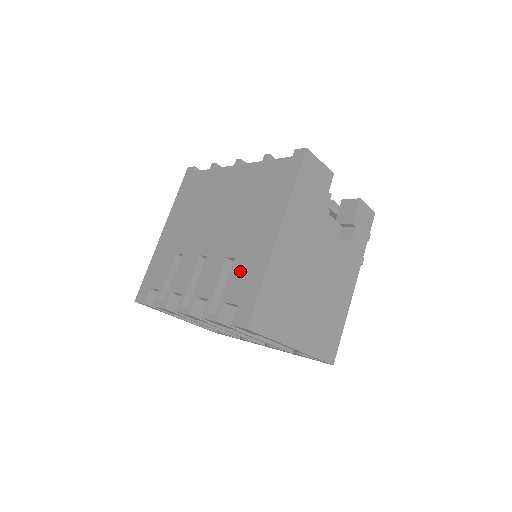
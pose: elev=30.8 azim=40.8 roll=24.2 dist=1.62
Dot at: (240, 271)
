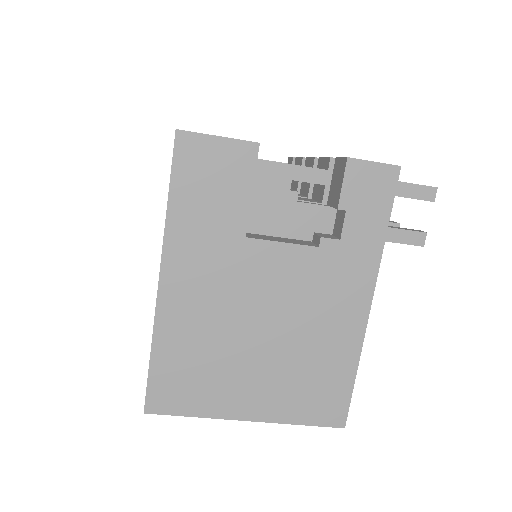
Dot at: occluded
